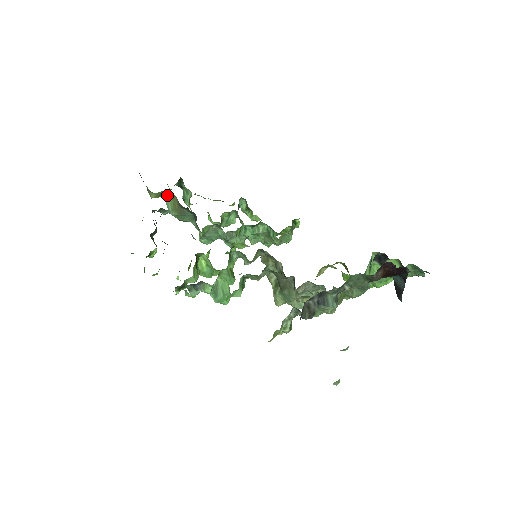
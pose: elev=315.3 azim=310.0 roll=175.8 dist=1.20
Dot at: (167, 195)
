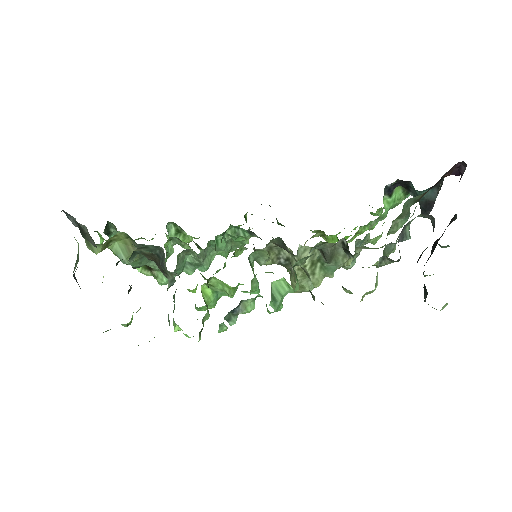
Dot at: (114, 242)
